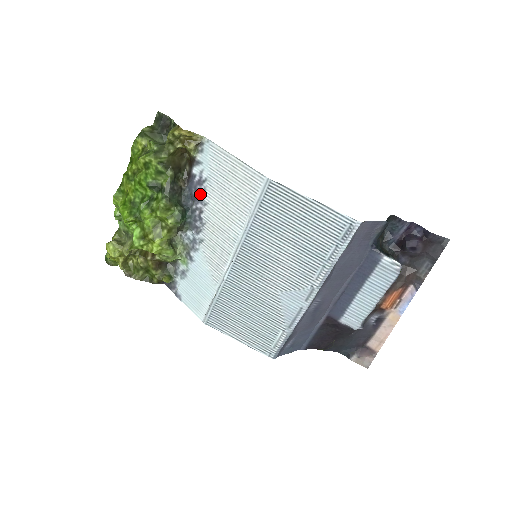
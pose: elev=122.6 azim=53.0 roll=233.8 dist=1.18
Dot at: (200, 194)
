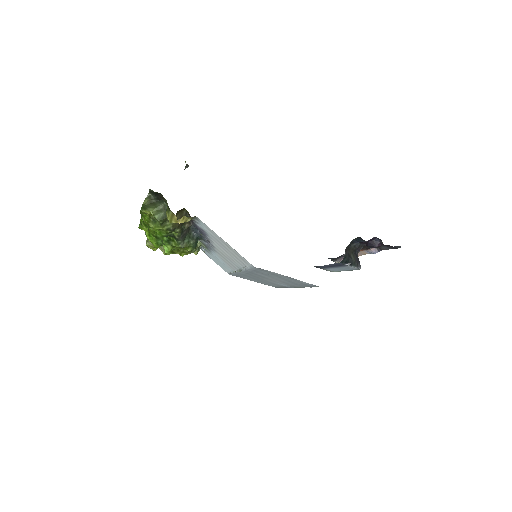
Dot at: (205, 235)
